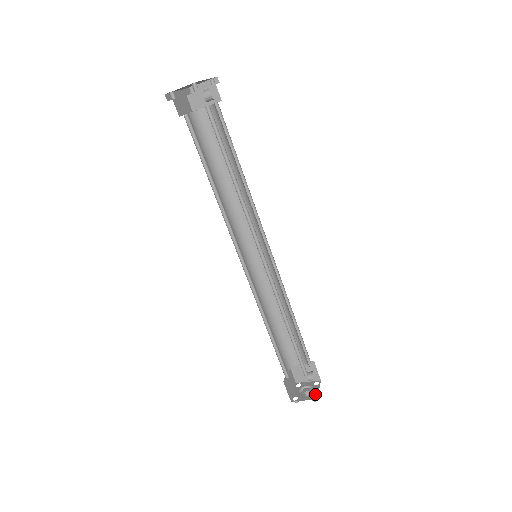
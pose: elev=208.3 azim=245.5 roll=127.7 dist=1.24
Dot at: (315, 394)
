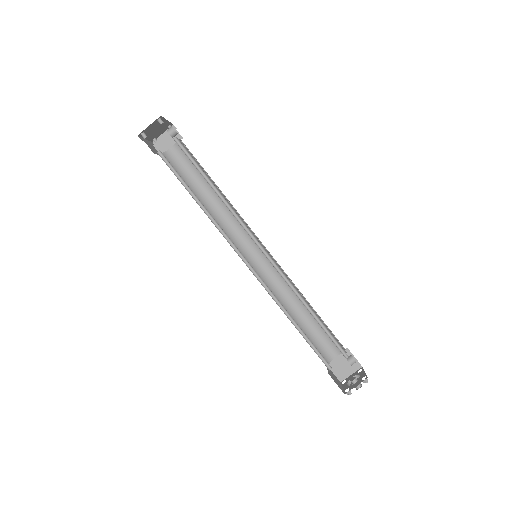
Dot at: (363, 376)
